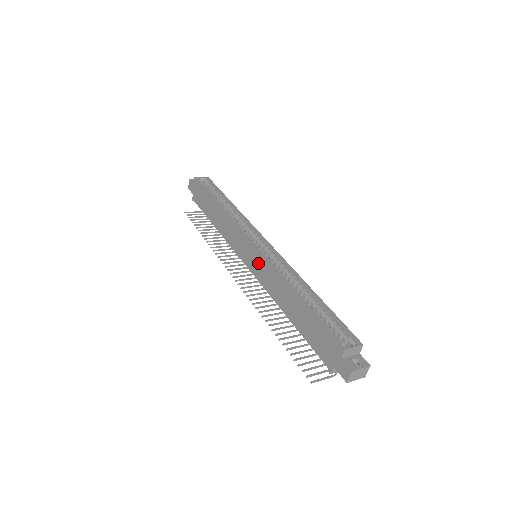
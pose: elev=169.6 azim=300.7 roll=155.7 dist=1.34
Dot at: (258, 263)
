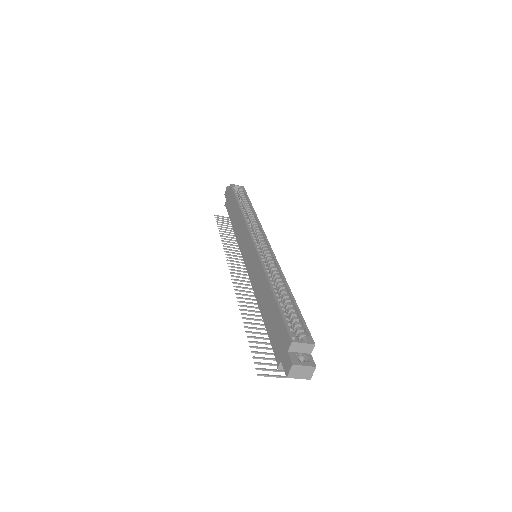
Dot at: (252, 259)
